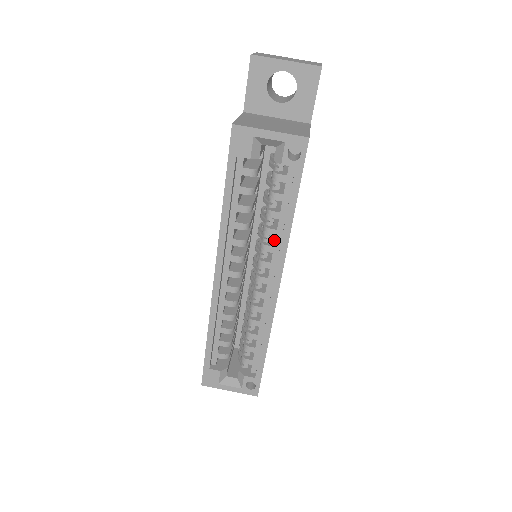
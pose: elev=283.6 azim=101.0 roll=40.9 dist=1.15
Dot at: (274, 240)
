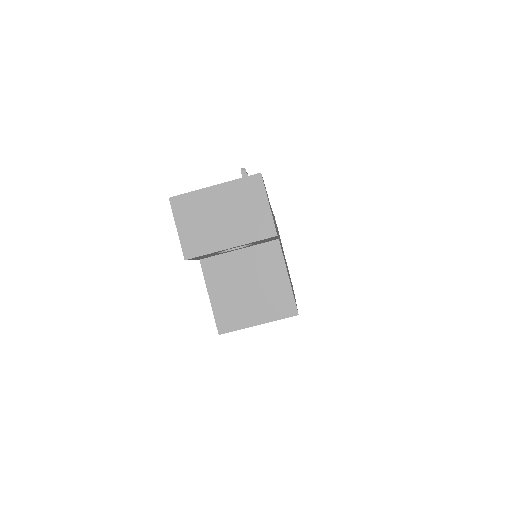
Dot at: occluded
